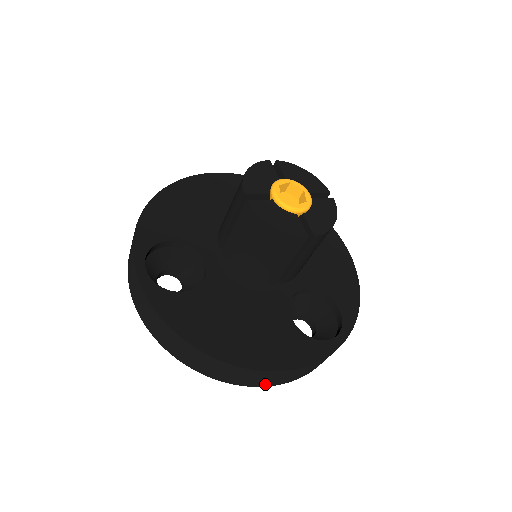
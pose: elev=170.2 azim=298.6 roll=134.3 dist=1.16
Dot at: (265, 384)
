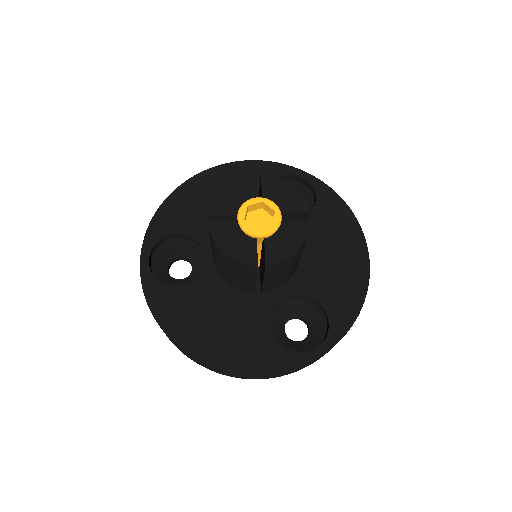
Dot at: (238, 377)
